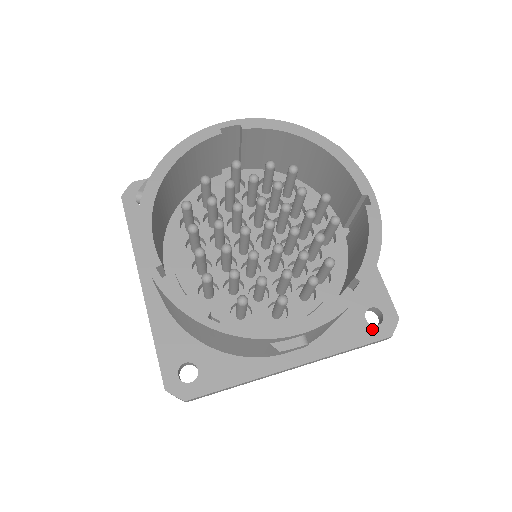
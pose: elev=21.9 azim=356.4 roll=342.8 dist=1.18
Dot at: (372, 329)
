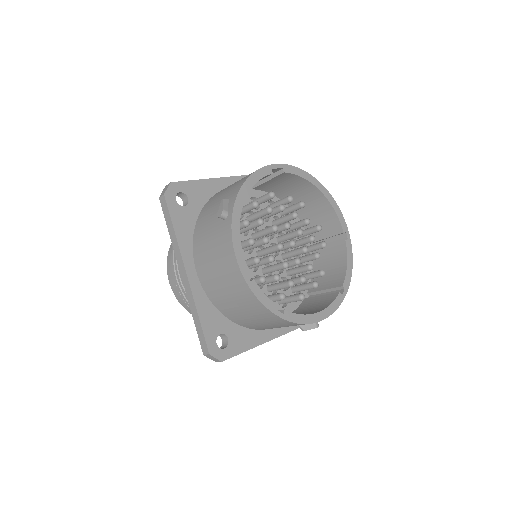
Dot at: occluded
